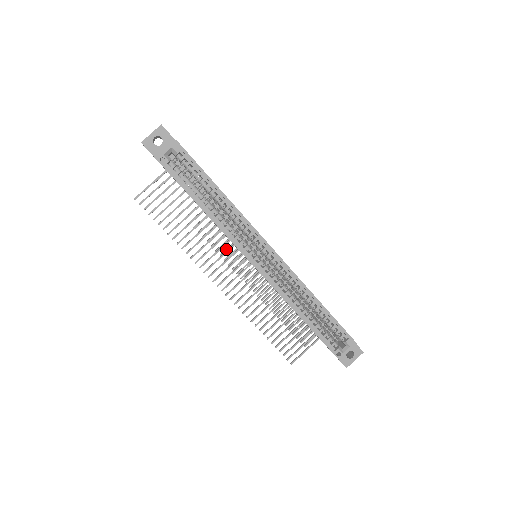
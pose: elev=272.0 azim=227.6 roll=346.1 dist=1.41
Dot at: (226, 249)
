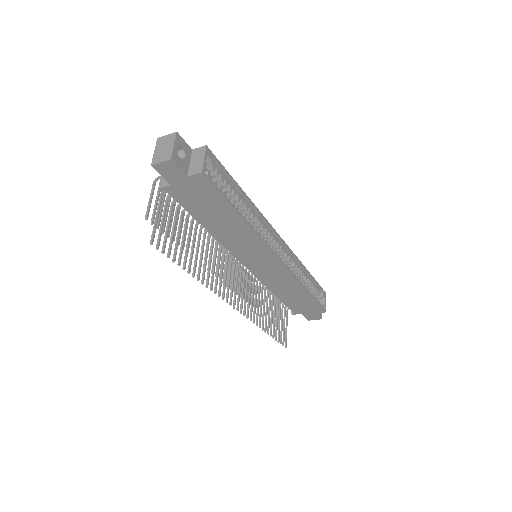
Dot at: occluded
